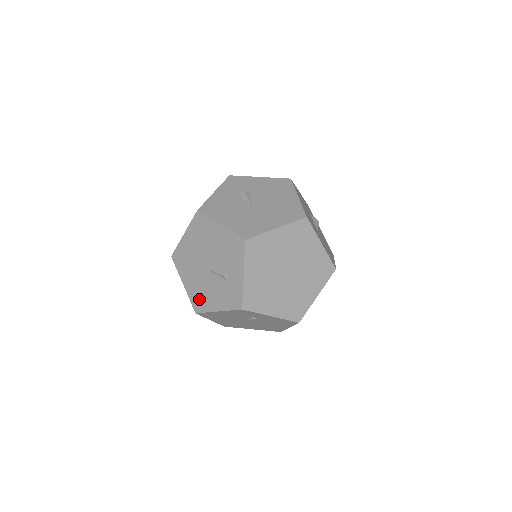
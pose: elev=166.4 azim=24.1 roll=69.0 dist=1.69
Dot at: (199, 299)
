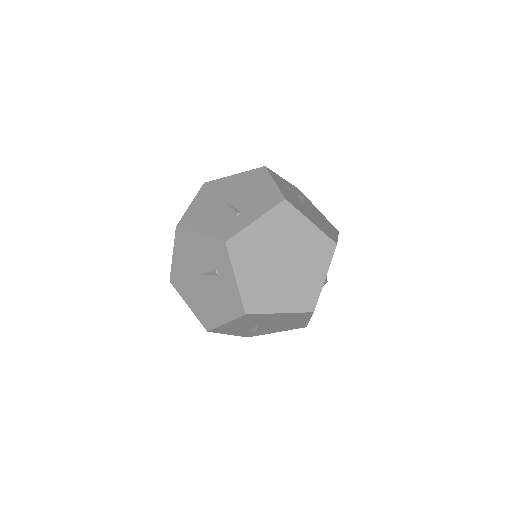
Dot at: (193, 218)
